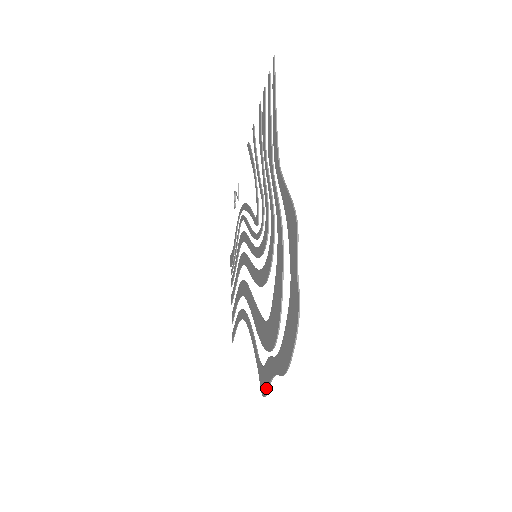
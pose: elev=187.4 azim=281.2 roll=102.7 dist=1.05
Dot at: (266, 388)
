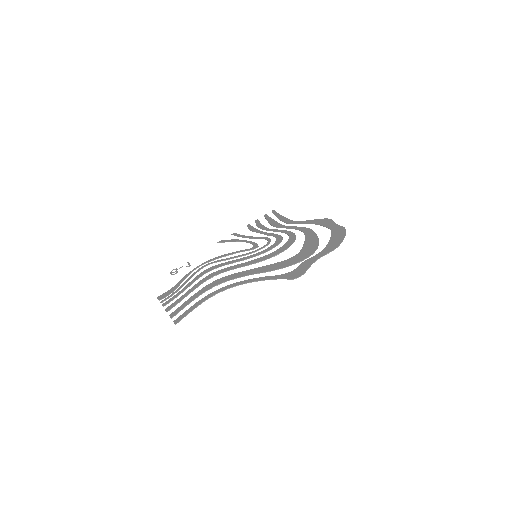
Dot at: (304, 270)
